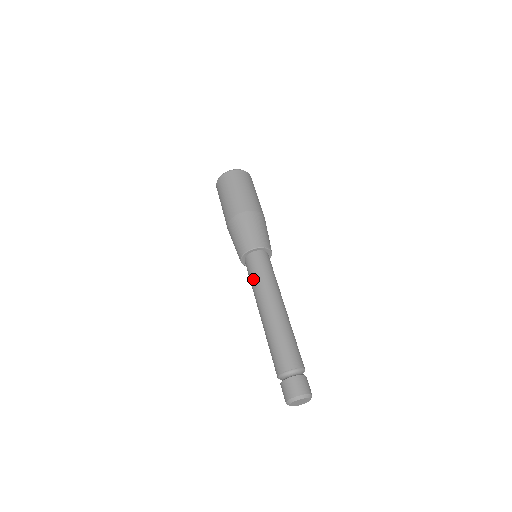
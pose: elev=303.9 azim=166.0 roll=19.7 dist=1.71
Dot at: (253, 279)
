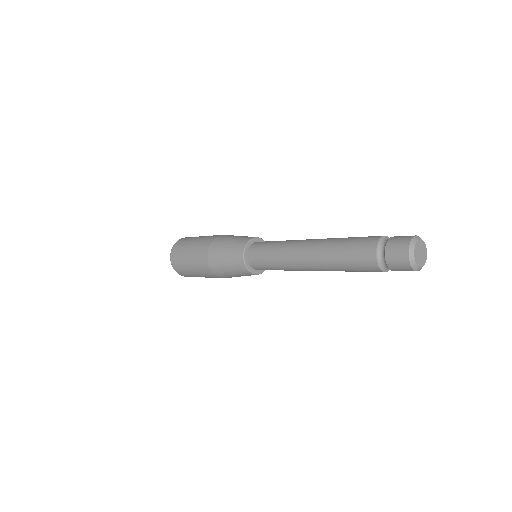
Dot at: (277, 241)
